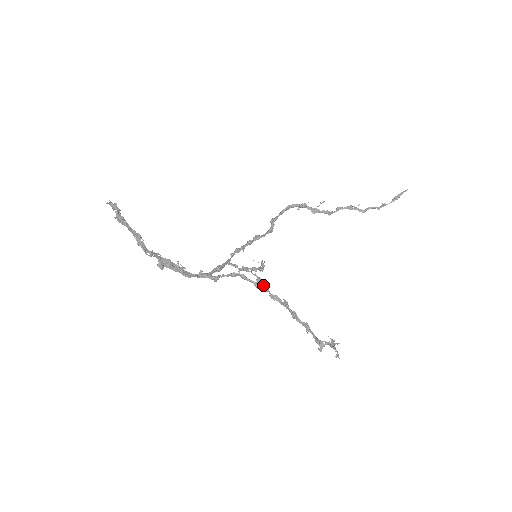
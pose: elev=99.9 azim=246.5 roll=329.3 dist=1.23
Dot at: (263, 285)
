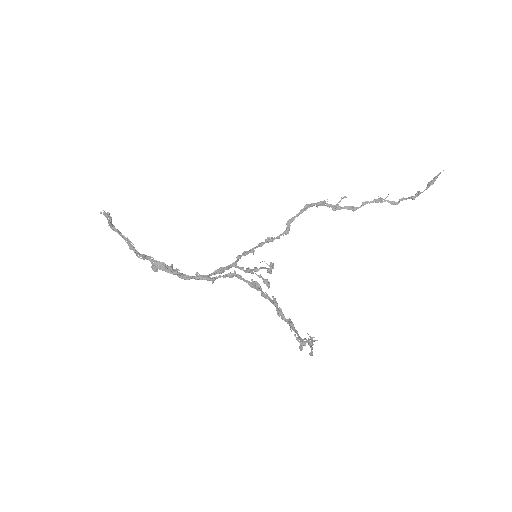
Dot at: (256, 284)
